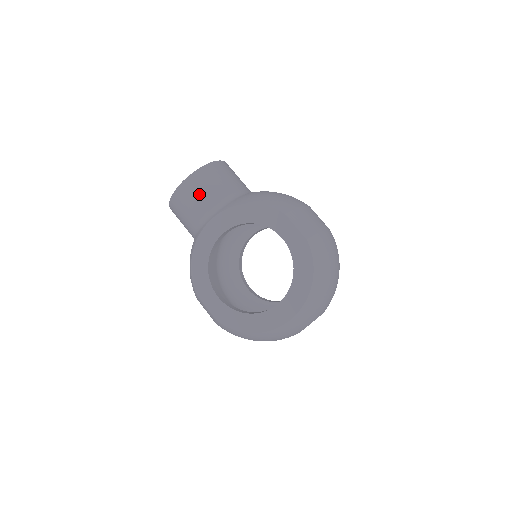
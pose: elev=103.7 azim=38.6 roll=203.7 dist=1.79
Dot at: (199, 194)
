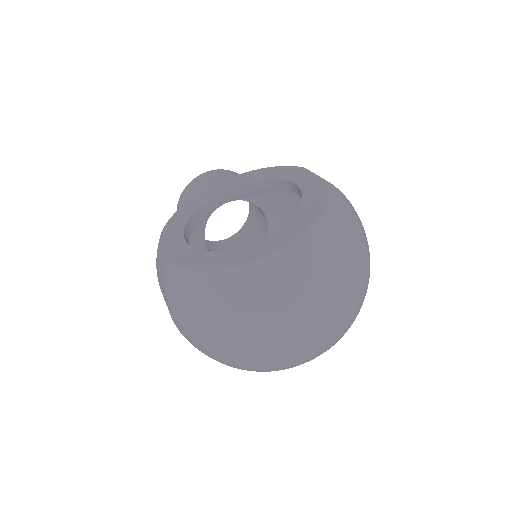
Dot at: (214, 179)
